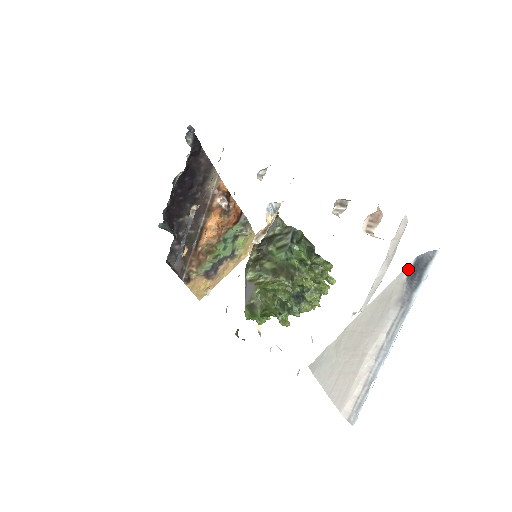
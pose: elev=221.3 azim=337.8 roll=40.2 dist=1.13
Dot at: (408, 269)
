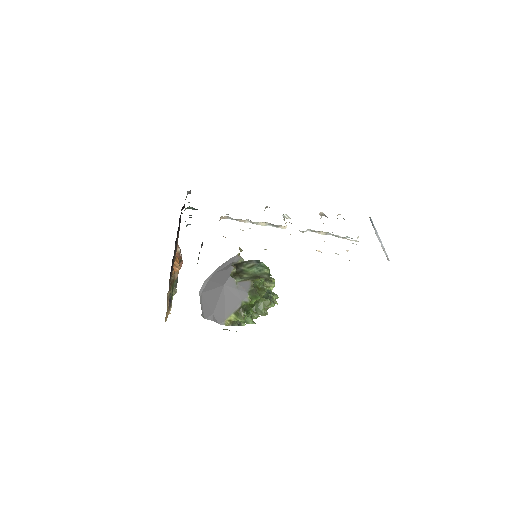
Dot at: occluded
